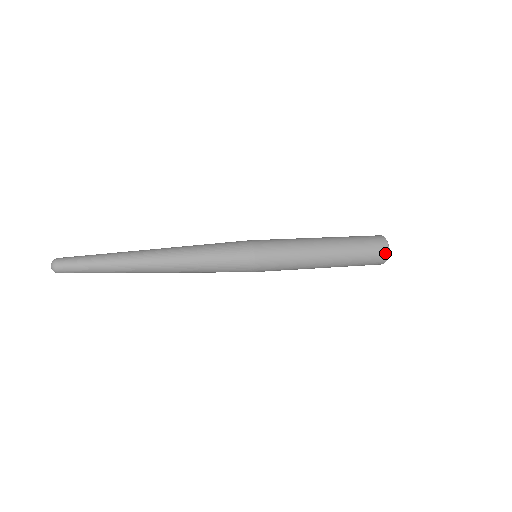
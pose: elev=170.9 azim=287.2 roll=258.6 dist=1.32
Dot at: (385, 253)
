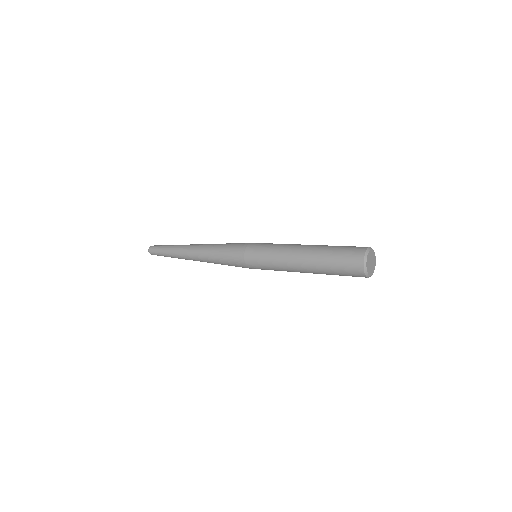
Dot at: (359, 268)
